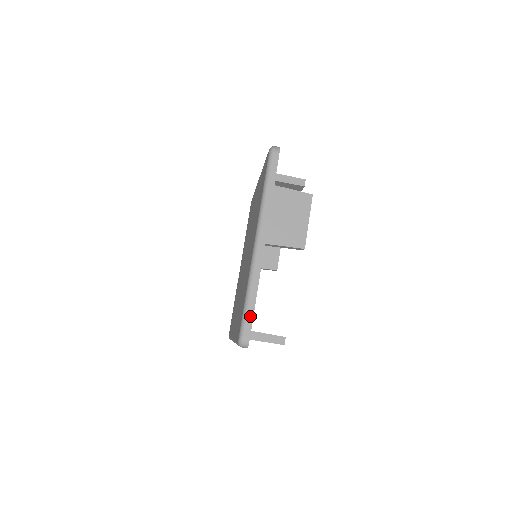
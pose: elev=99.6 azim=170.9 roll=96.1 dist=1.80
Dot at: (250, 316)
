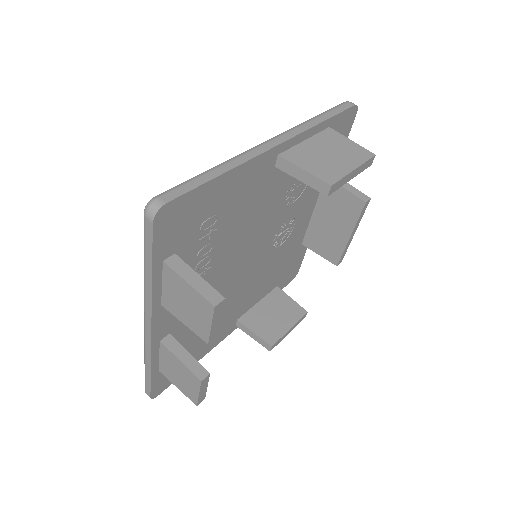
Dot at: (193, 184)
